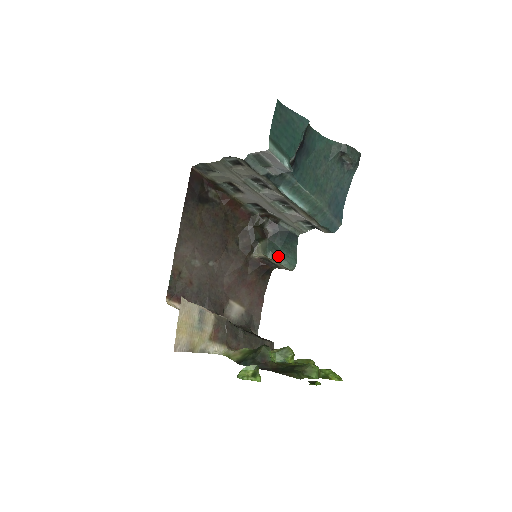
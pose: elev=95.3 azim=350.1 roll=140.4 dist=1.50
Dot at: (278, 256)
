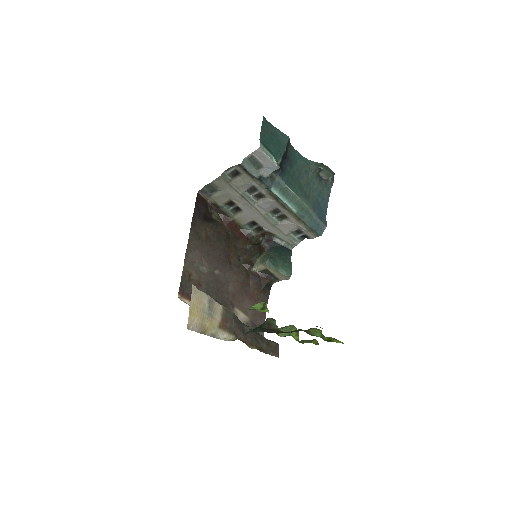
Dot at: (275, 264)
